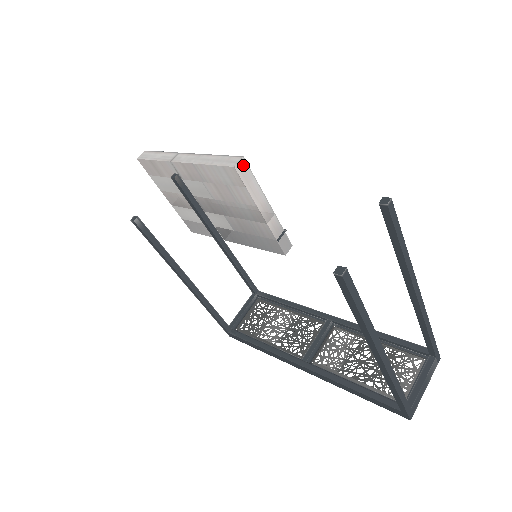
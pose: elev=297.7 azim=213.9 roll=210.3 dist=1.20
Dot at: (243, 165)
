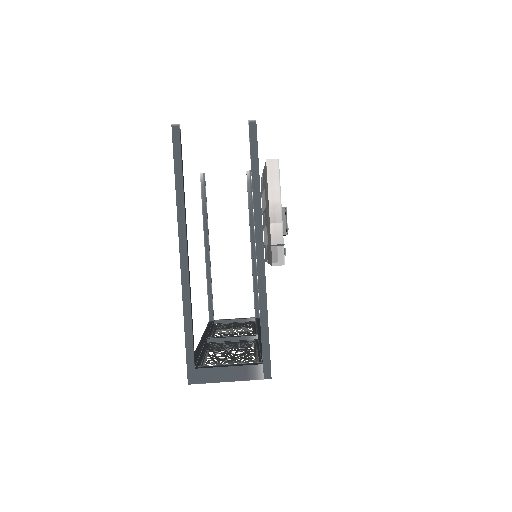
Dot at: (275, 164)
